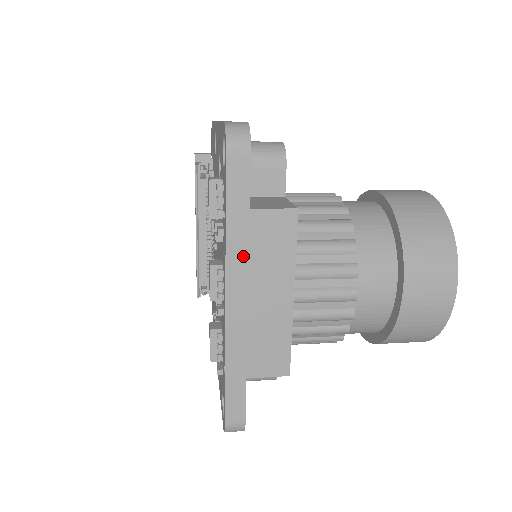
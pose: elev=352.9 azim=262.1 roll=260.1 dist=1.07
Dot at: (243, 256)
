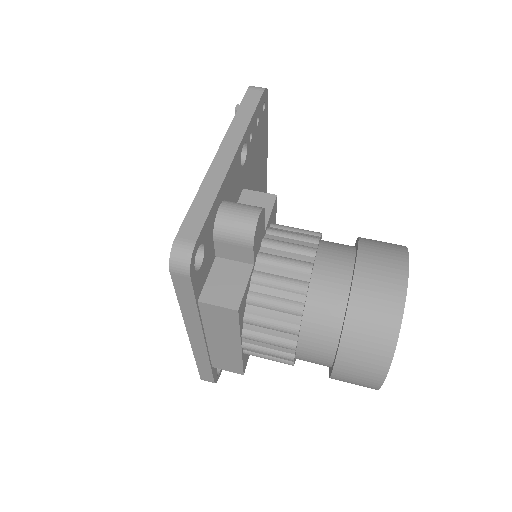
Dot at: (197, 322)
